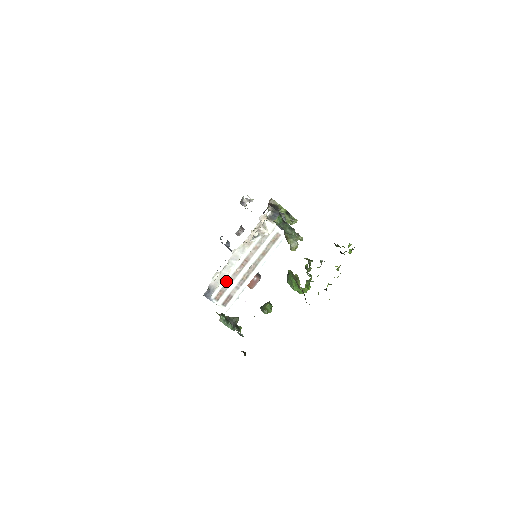
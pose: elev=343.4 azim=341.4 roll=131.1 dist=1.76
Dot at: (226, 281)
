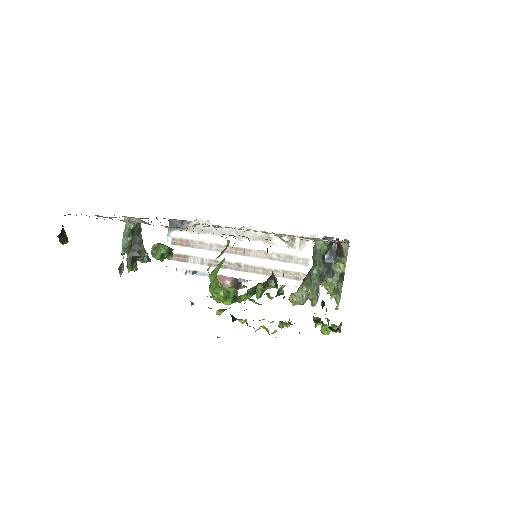
Dot at: (203, 240)
